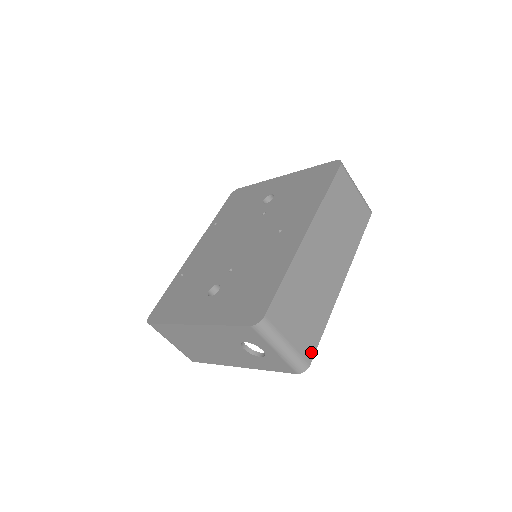
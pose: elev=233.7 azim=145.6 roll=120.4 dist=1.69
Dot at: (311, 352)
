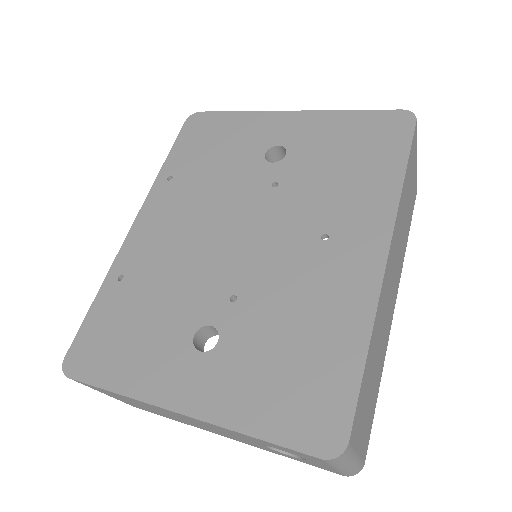
Dot at: (367, 443)
